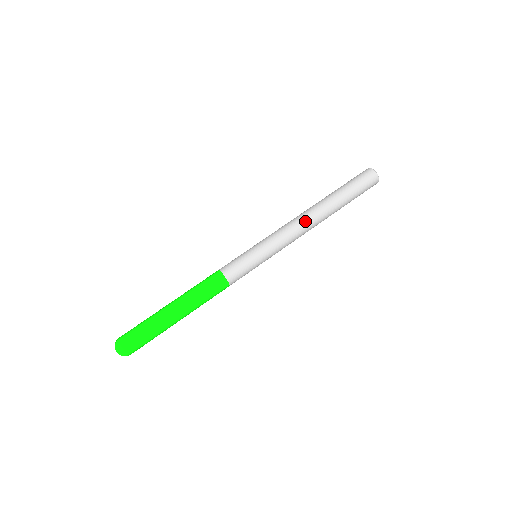
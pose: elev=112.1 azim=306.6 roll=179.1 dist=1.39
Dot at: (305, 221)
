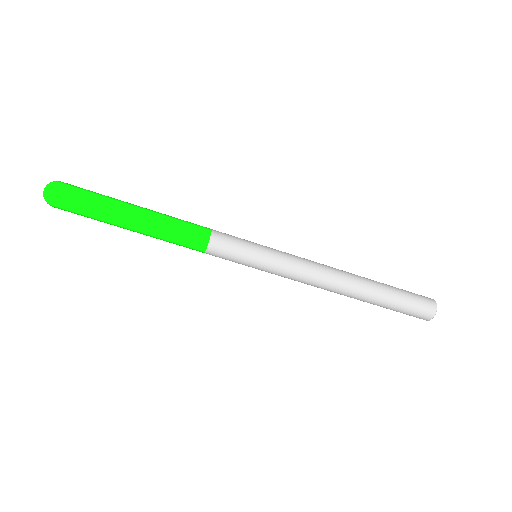
Dot at: (324, 289)
